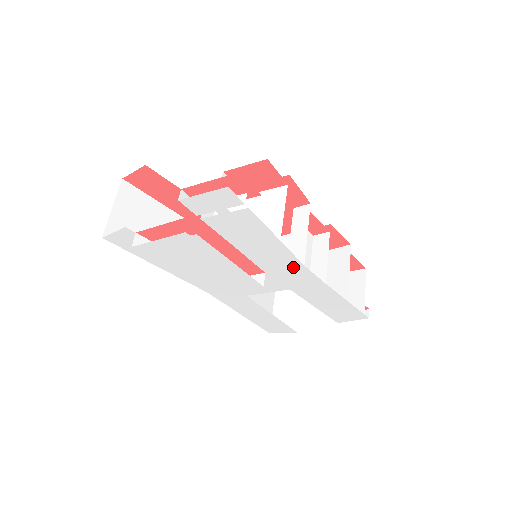
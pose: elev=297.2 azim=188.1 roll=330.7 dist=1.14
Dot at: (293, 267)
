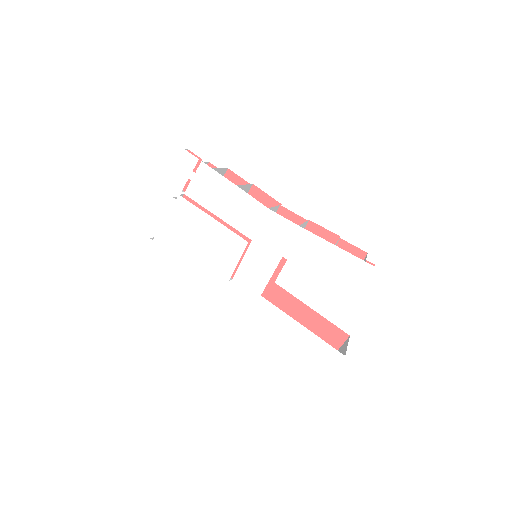
Dot at: (263, 217)
